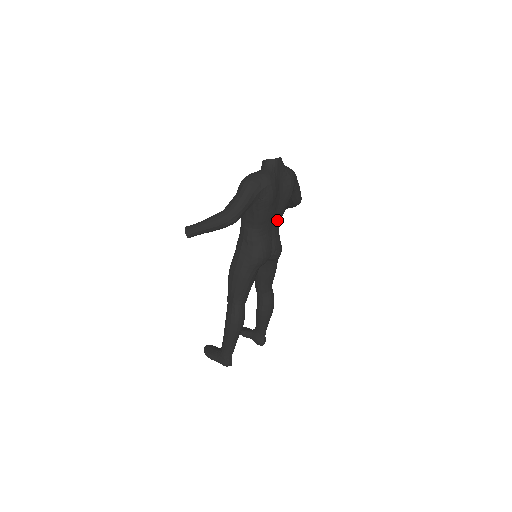
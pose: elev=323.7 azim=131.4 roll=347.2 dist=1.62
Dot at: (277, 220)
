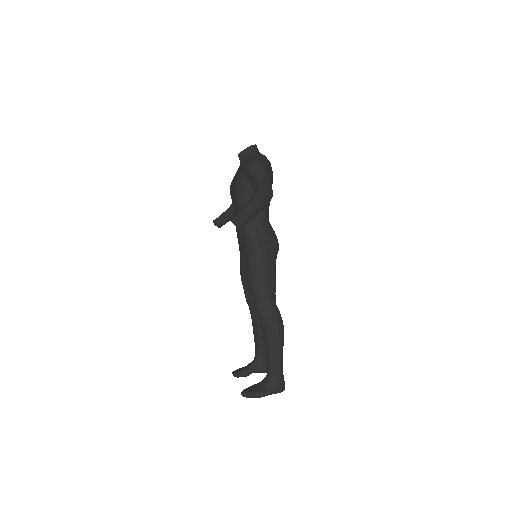
Dot at: occluded
